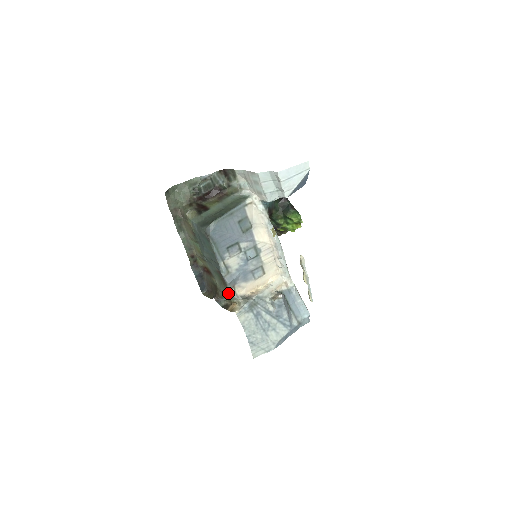
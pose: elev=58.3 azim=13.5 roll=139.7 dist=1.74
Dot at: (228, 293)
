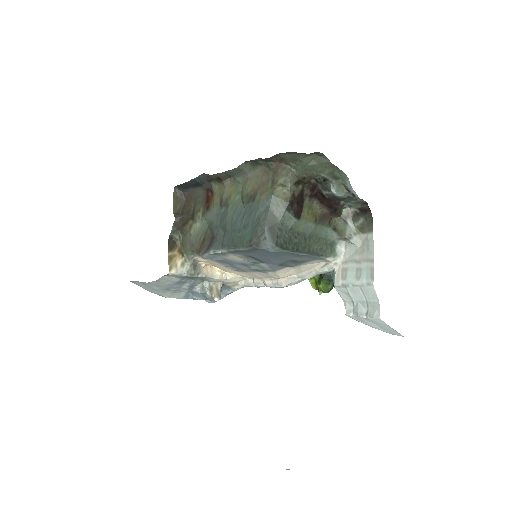
Dot at: (190, 250)
